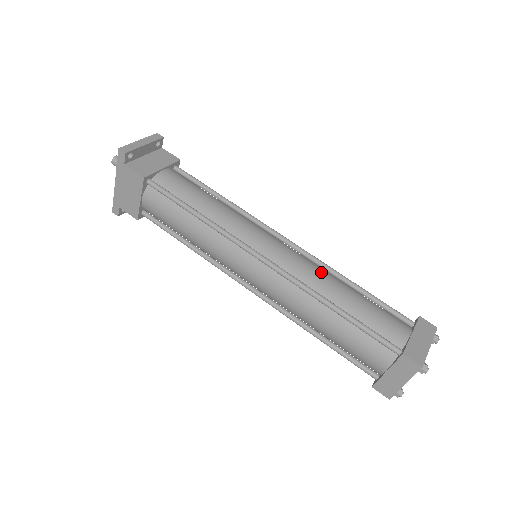
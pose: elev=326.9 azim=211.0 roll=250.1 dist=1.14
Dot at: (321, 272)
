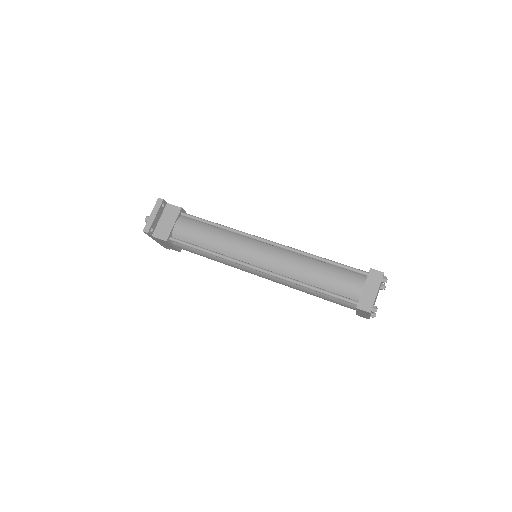
Dot at: (295, 262)
